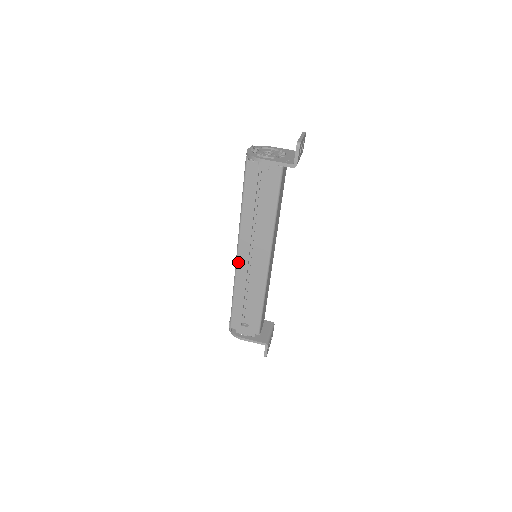
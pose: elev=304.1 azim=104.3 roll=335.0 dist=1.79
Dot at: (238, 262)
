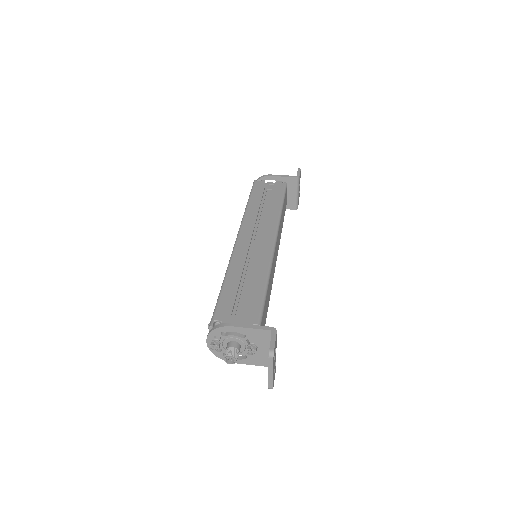
Dot at: (237, 244)
